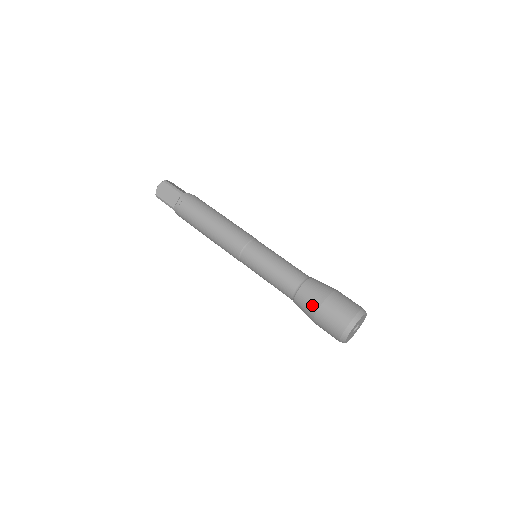
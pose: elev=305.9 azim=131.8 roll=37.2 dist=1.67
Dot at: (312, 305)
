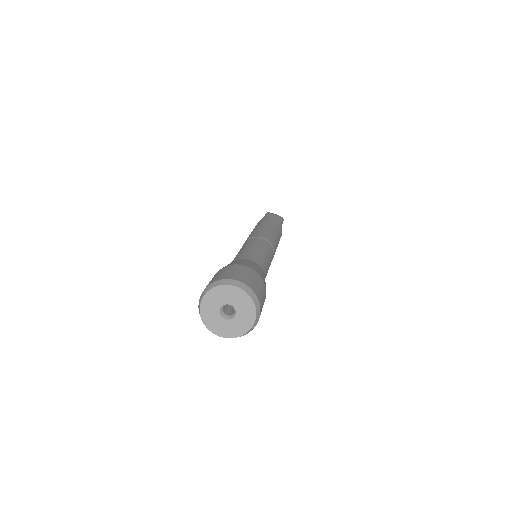
Dot at: occluded
